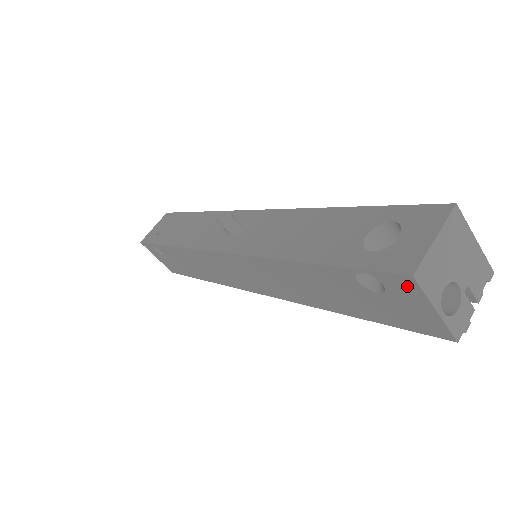
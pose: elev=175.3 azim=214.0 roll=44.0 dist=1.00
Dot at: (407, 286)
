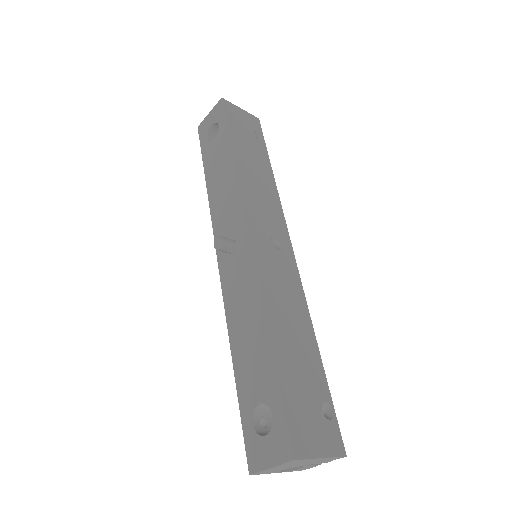
Dot at: occluded
